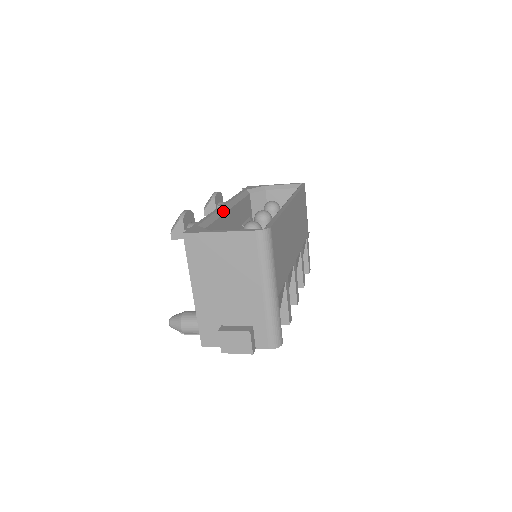
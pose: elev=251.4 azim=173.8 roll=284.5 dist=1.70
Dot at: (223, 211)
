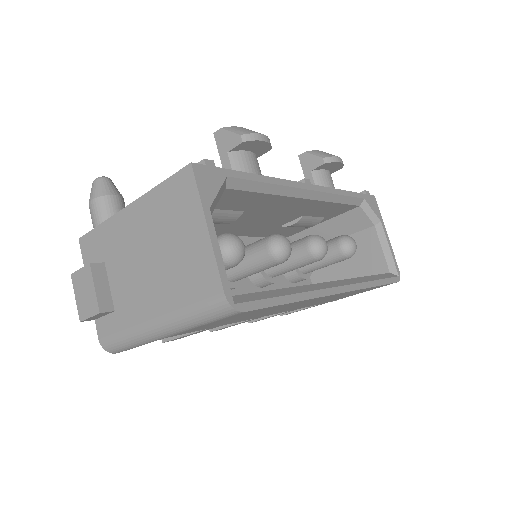
Dot at: (293, 193)
